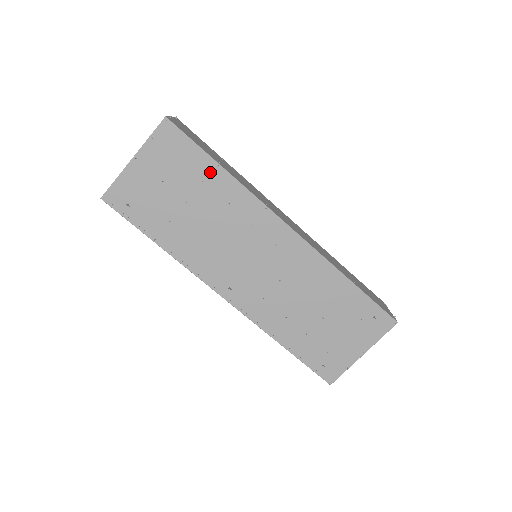
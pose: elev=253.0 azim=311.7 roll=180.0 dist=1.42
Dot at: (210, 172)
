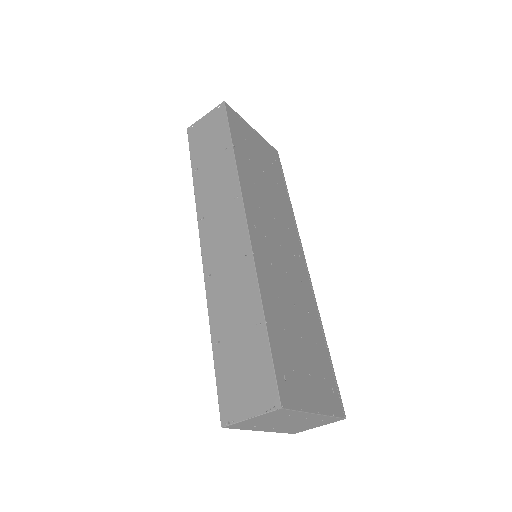
Dot at: (282, 187)
